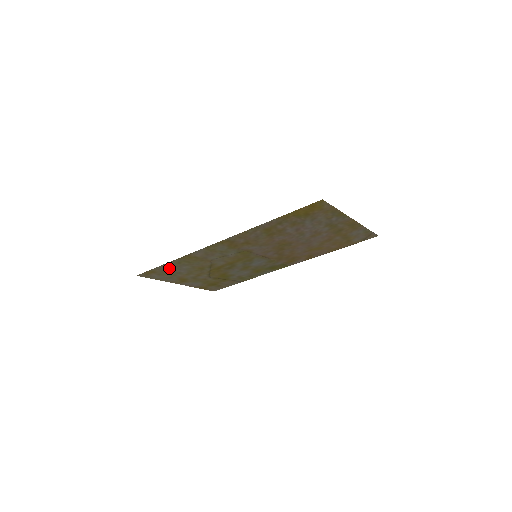
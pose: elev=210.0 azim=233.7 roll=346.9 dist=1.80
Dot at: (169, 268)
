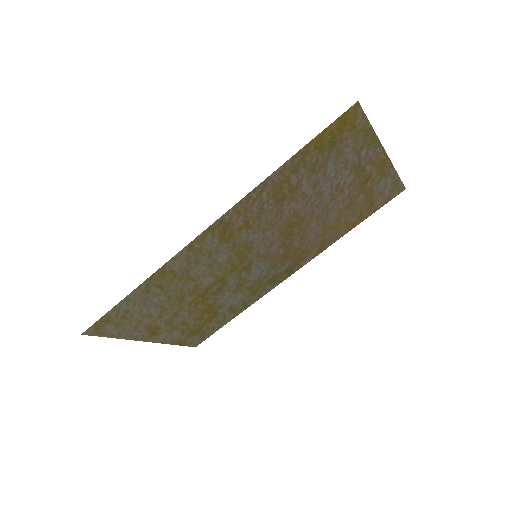
Dot at: (132, 307)
